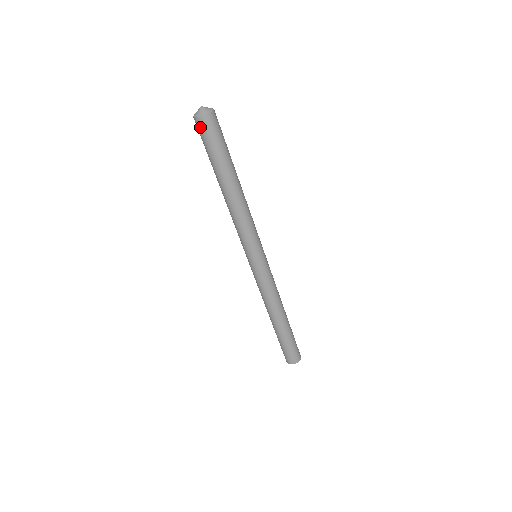
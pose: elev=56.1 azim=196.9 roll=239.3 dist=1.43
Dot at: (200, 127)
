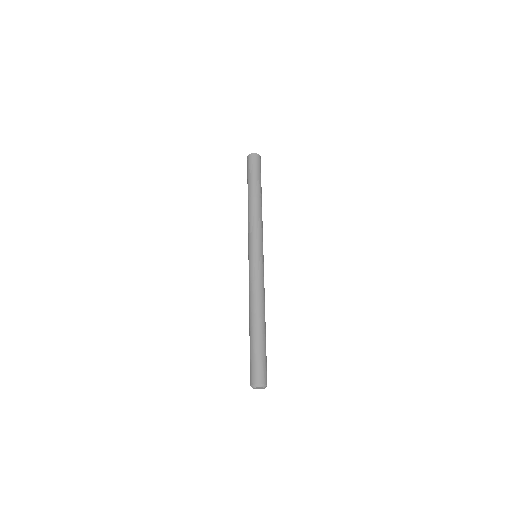
Dot at: (251, 158)
